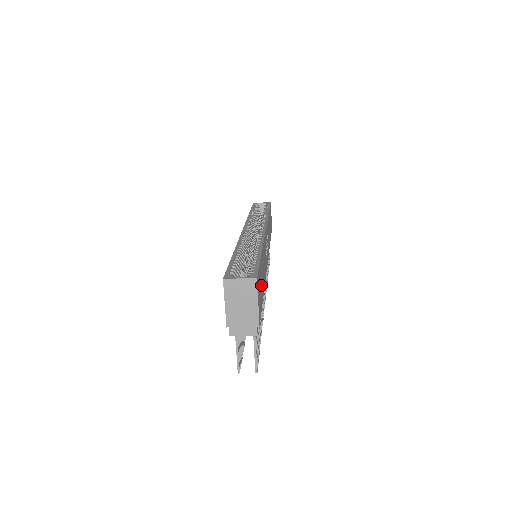
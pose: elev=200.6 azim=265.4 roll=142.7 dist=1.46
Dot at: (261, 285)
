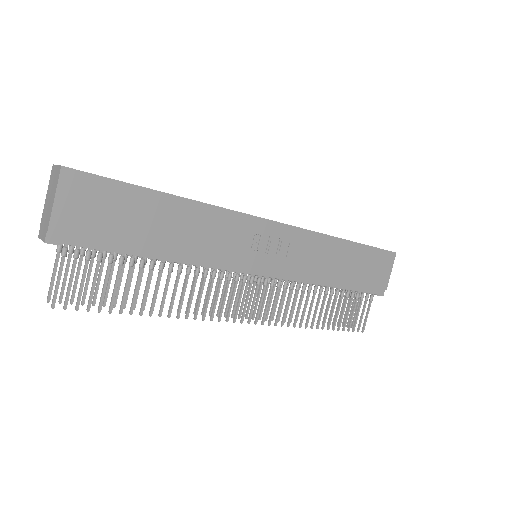
Dot at: (125, 217)
